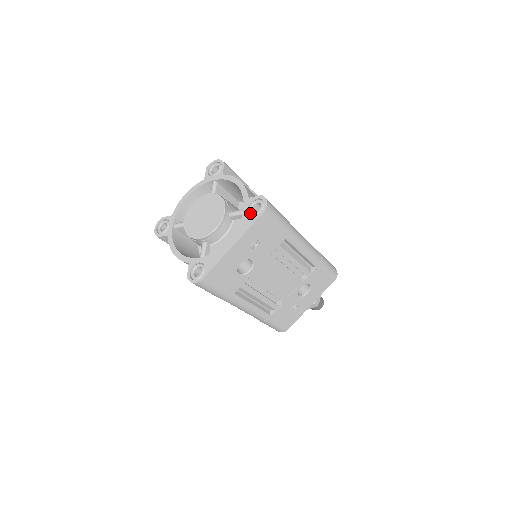
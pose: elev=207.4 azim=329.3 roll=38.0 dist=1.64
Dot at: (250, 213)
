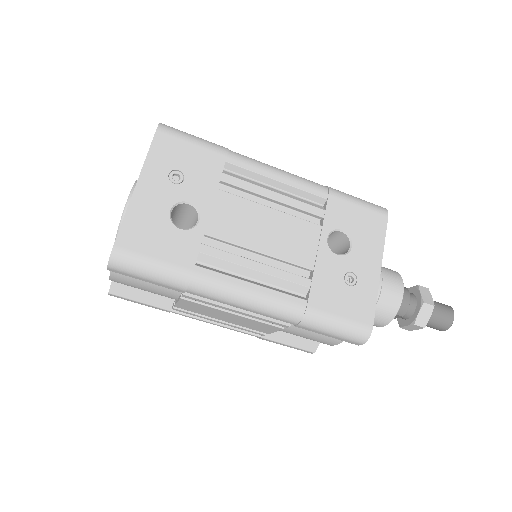
Dot at: occluded
